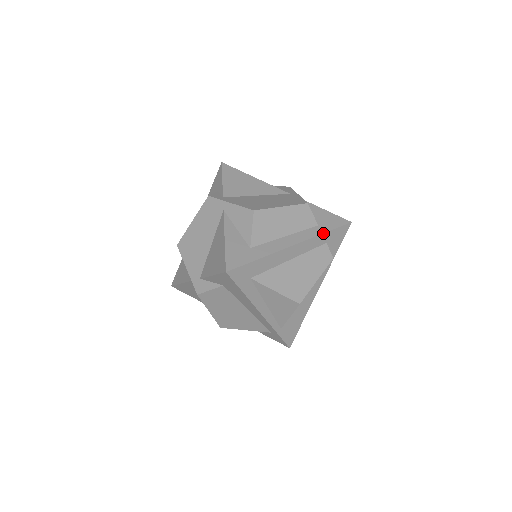
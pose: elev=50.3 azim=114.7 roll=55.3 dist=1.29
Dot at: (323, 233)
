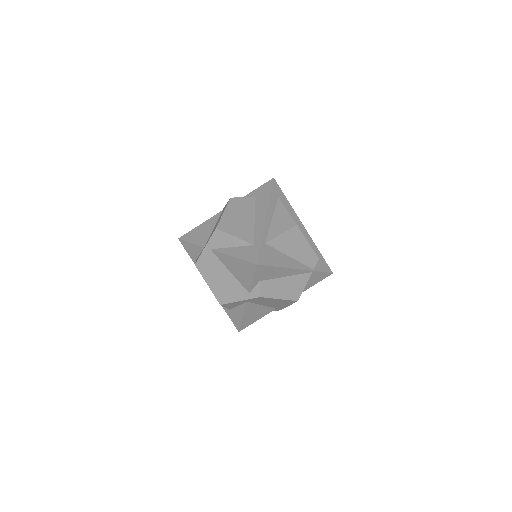
Dot at: occluded
